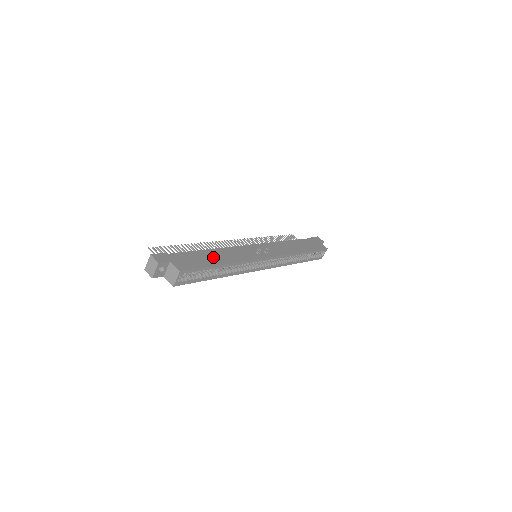
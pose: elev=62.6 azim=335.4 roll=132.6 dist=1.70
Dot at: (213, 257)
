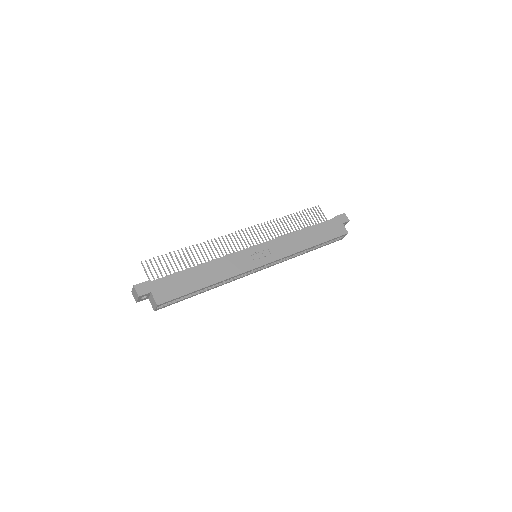
Dot at: (199, 277)
